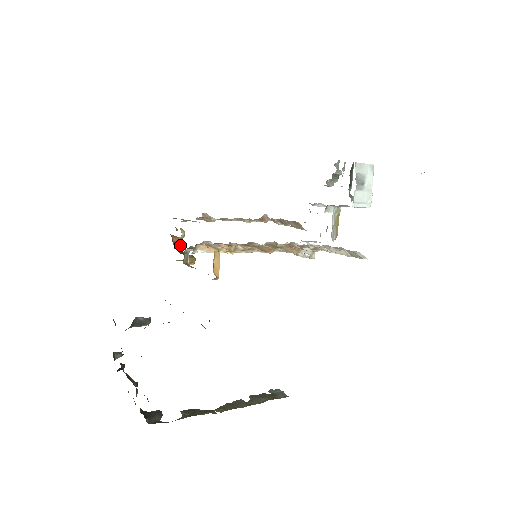
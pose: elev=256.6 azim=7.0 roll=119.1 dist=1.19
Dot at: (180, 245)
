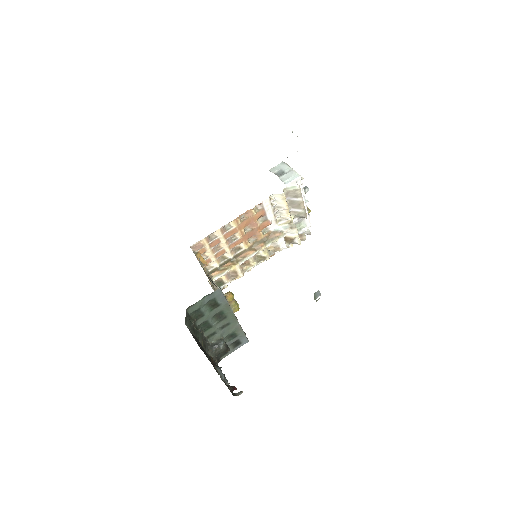
Dot at: occluded
